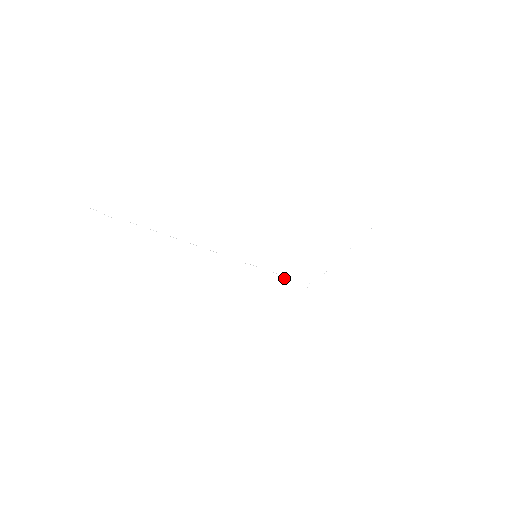
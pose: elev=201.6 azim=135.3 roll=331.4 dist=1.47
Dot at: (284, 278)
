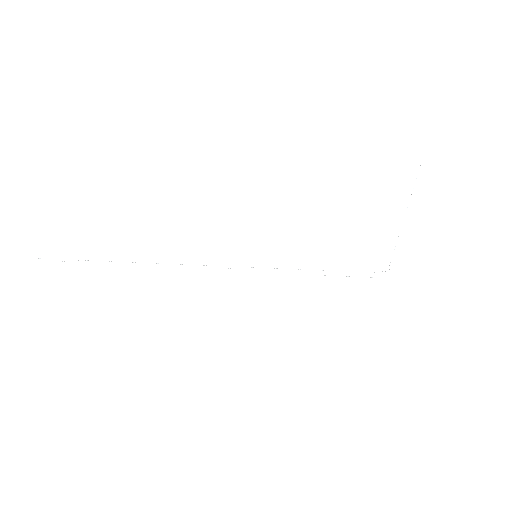
Dot at: occluded
